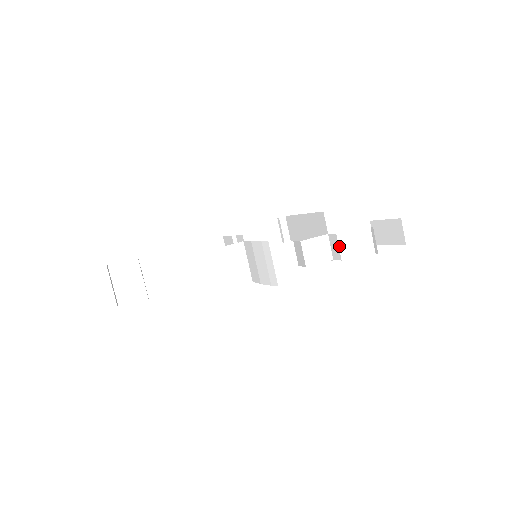
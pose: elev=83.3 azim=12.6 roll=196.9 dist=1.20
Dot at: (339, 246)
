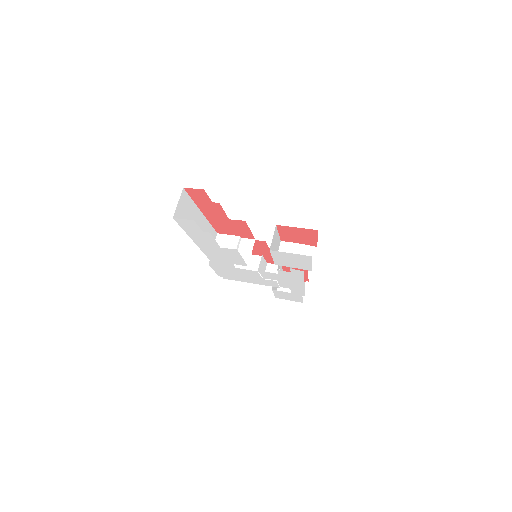
Dot at: occluded
